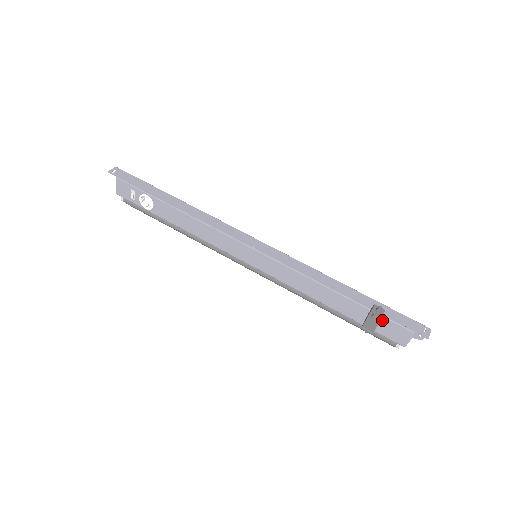
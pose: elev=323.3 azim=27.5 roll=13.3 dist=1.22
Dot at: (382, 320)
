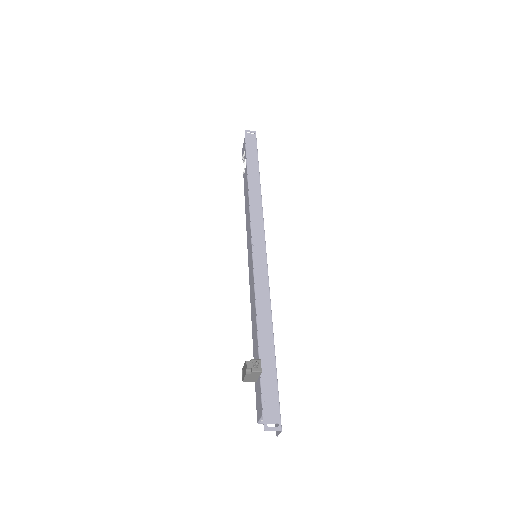
Dot at: (259, 380)
